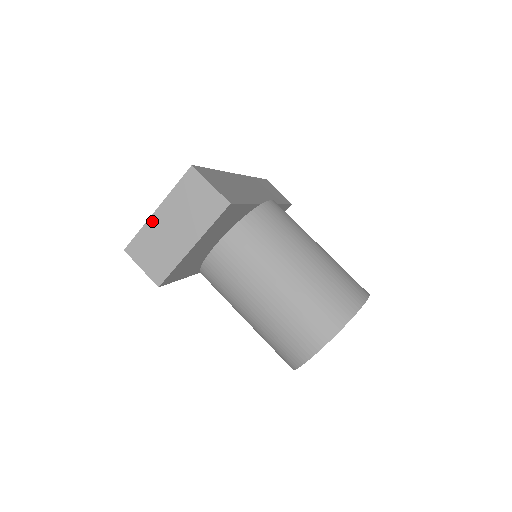
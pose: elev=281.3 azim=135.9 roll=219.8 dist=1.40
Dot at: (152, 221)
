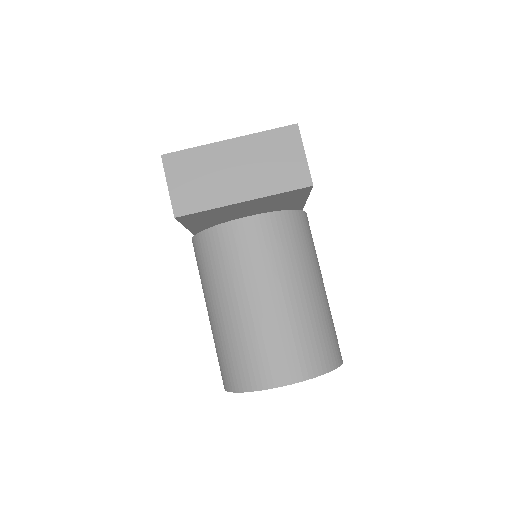
Dot at: (216, 147)
